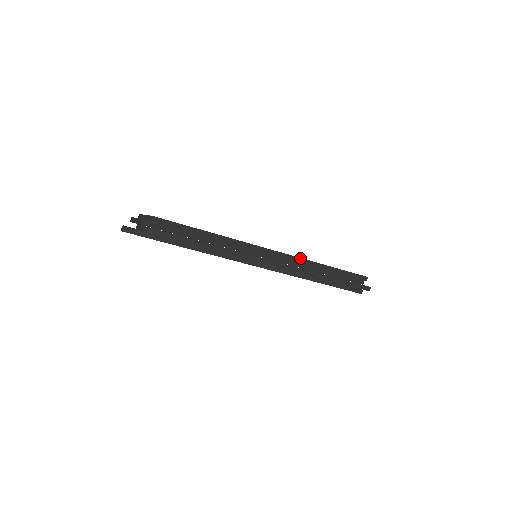
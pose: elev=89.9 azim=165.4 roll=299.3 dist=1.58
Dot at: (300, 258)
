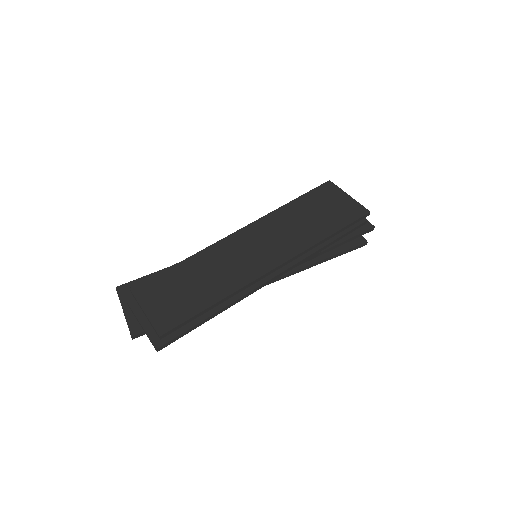
Dot at: (302, 252)
